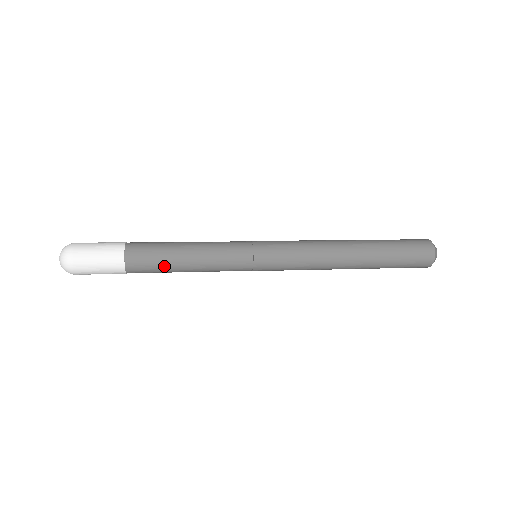
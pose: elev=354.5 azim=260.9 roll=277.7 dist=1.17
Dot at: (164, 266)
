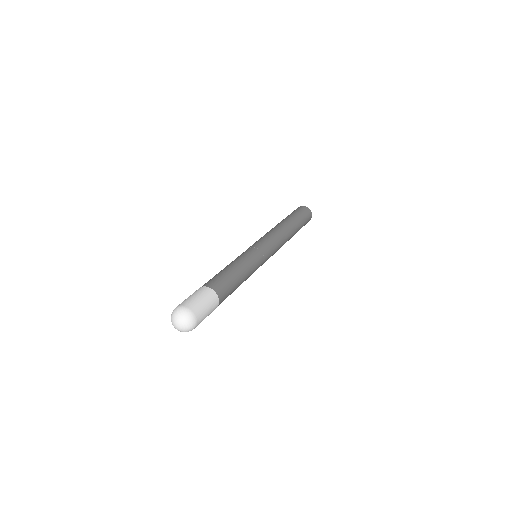
Dot at: (234, 289)
